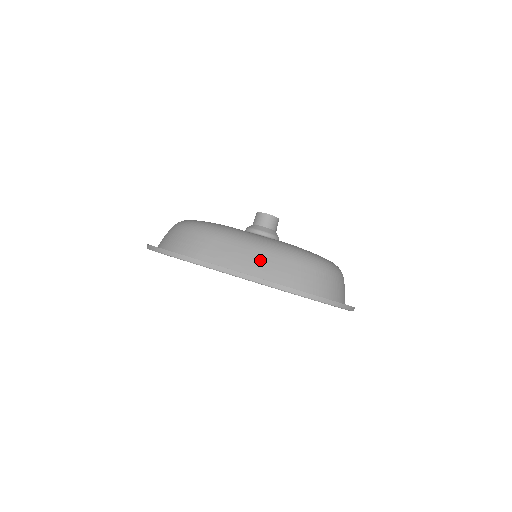
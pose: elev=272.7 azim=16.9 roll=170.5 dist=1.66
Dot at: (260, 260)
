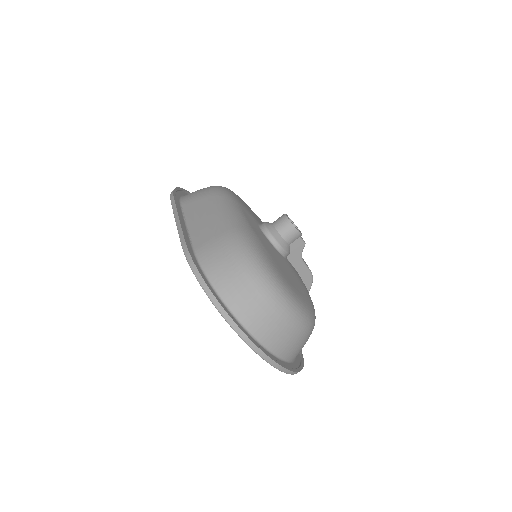
Dot at: (209, 226)
